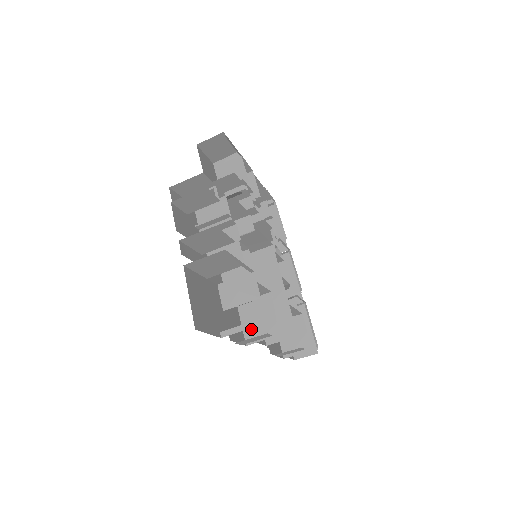
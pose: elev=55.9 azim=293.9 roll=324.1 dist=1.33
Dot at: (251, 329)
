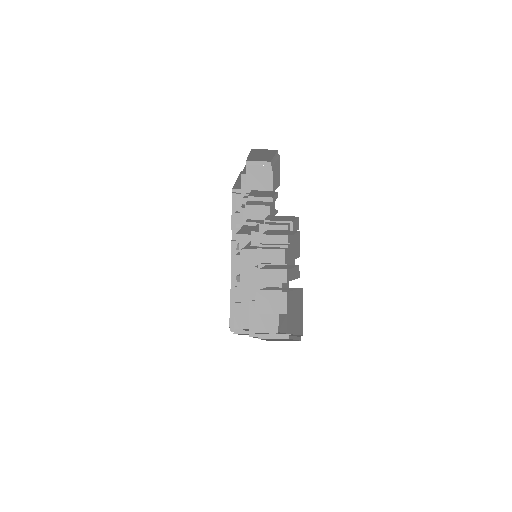
Dot at: (256, 325)
